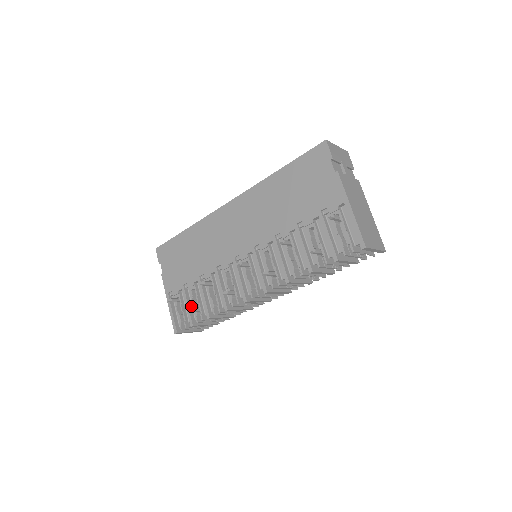
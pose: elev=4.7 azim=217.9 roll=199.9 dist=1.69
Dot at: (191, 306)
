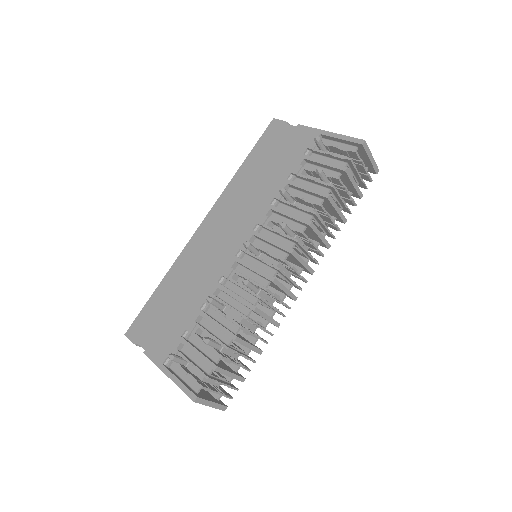
Dot at: (202, 353)
